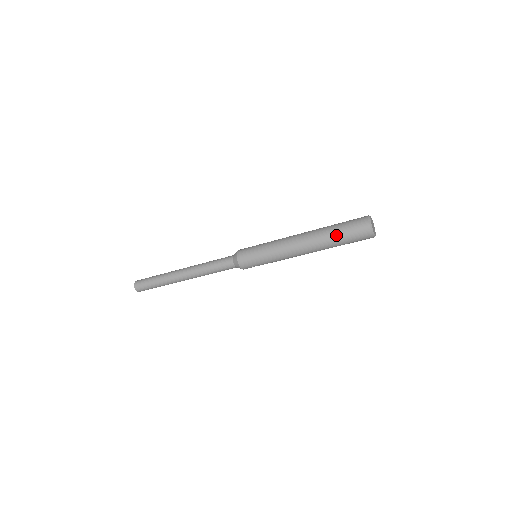
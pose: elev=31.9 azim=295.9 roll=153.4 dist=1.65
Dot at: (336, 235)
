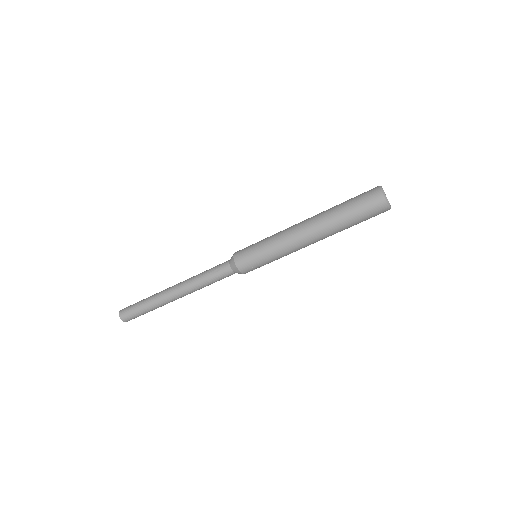
Dot at: (345, 211)
